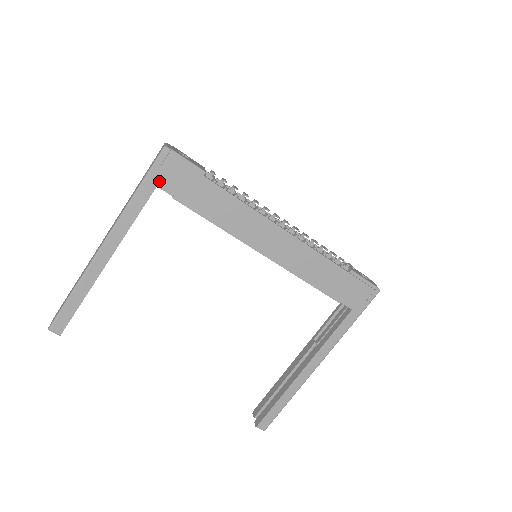
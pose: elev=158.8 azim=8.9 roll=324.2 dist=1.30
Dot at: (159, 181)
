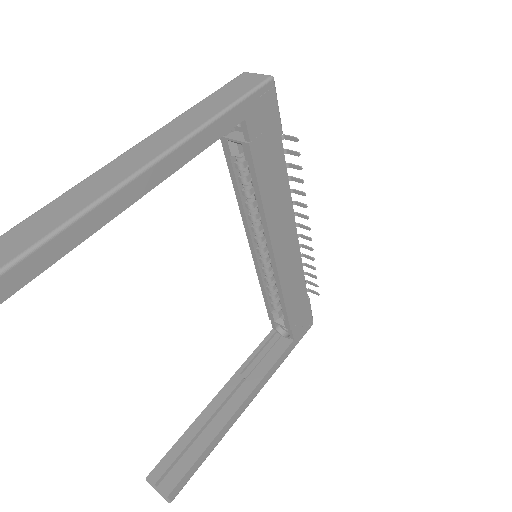
Dot at: (250, 114)
